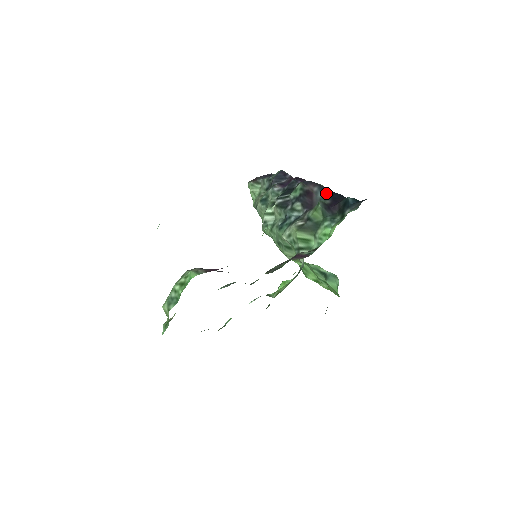
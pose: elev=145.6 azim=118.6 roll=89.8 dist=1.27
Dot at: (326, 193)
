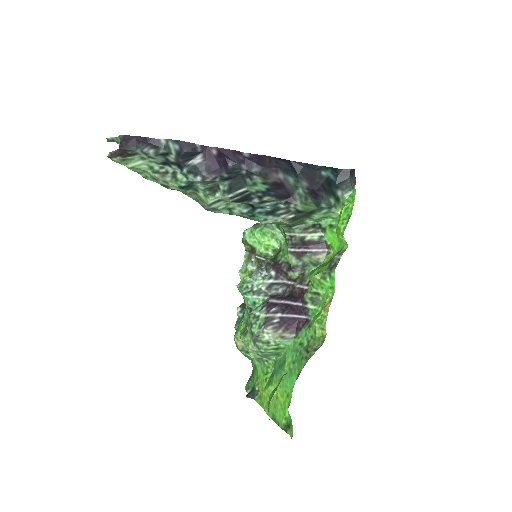
Dot at: (293, 173)
